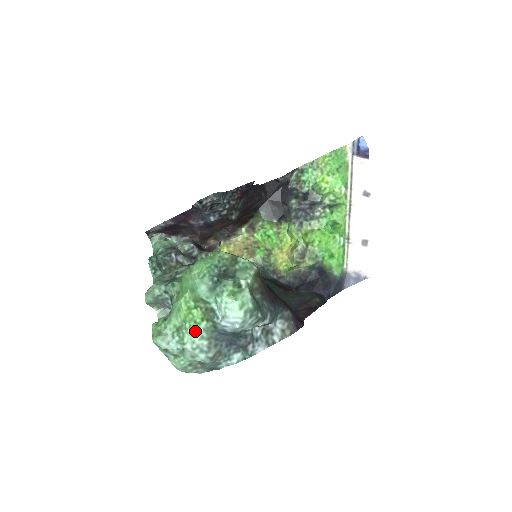
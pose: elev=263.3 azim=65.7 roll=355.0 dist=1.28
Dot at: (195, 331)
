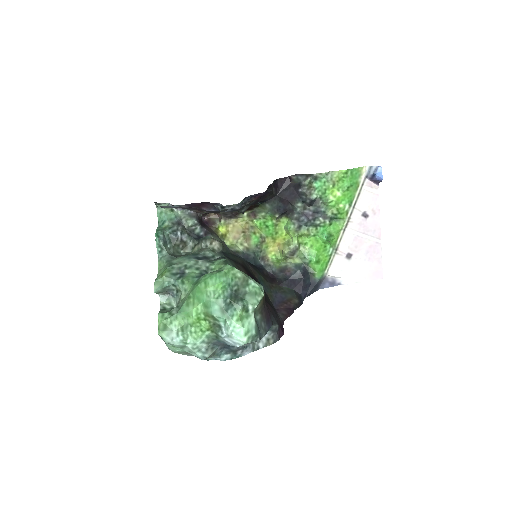
Dot at: (199, 337)
